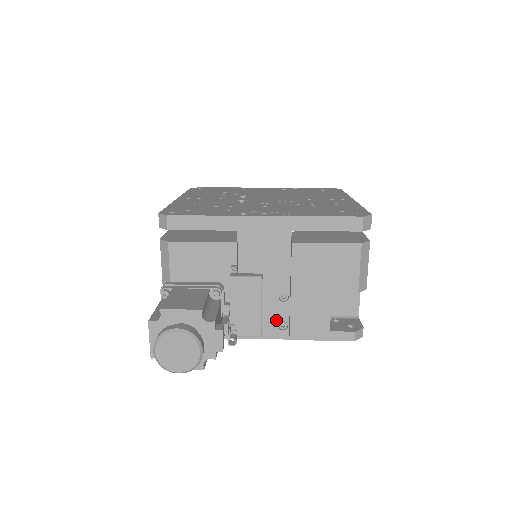
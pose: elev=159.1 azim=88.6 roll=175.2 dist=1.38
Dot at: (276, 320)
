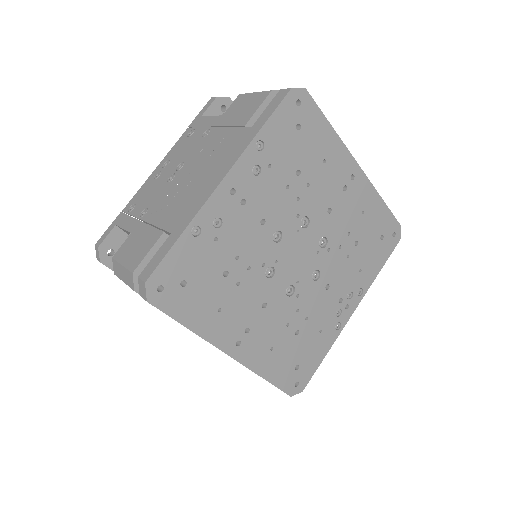
Dot at: occluded
